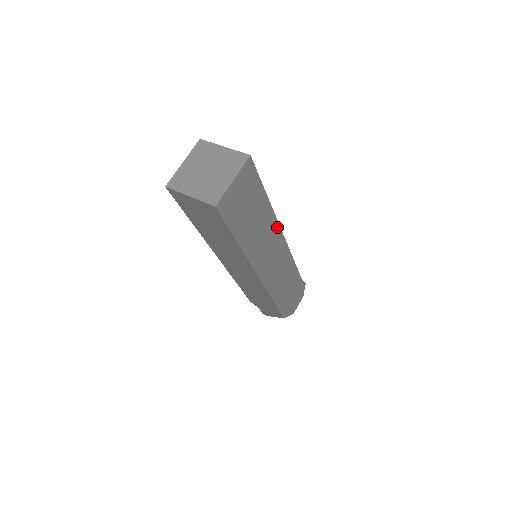
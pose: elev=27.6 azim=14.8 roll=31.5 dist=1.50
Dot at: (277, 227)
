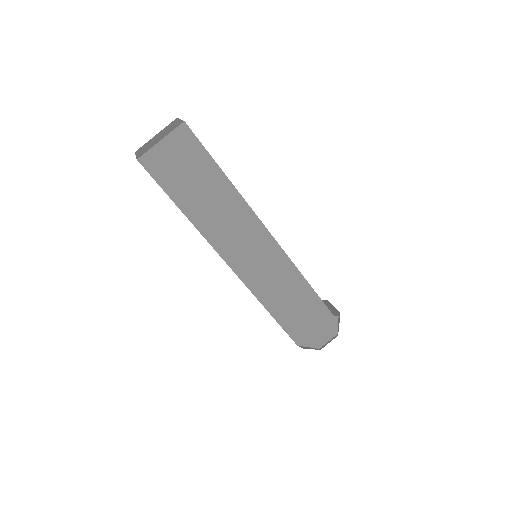
Dot at: (253, 217)
